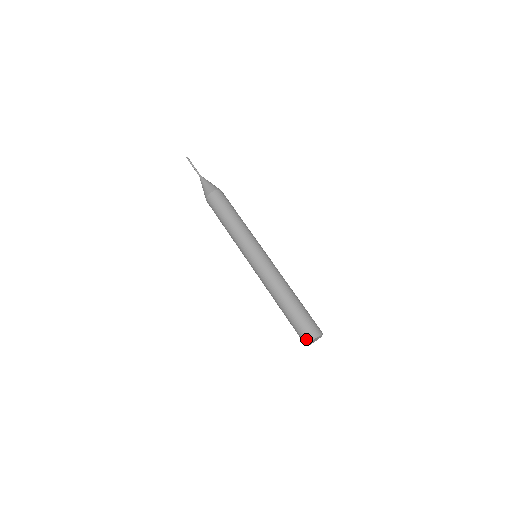
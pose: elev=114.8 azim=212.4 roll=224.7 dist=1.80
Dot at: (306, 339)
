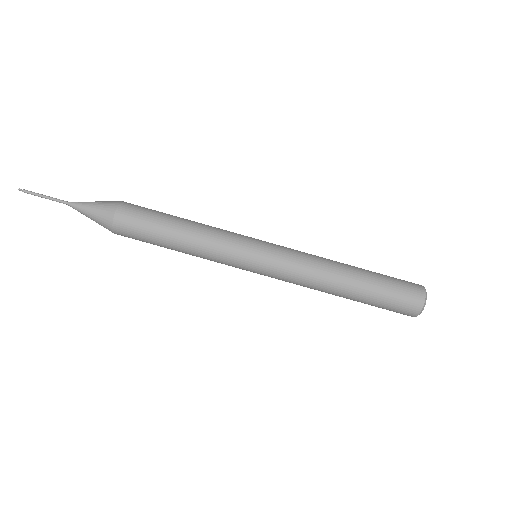
Dot at: (407, 315)
